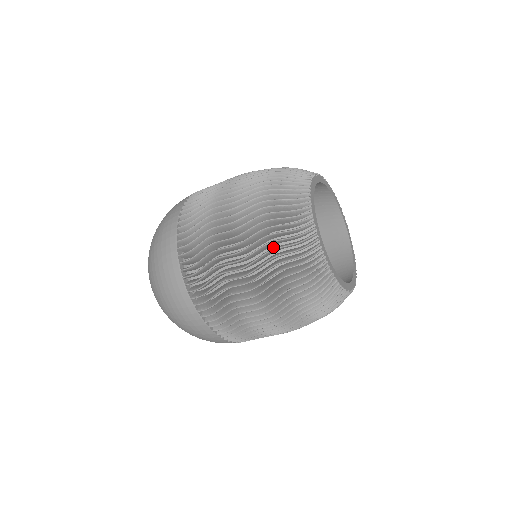
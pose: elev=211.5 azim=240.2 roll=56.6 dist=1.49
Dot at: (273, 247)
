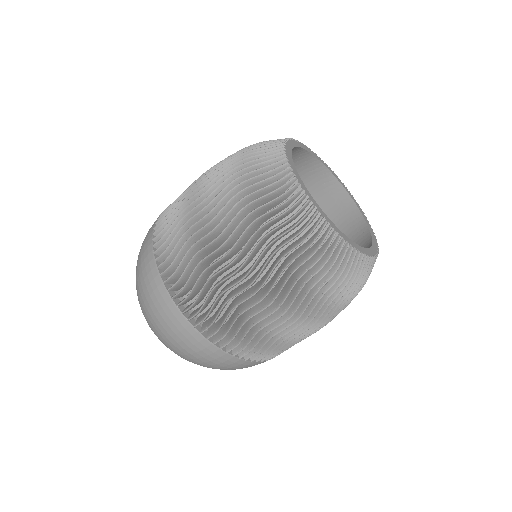
Dot at: occluded
